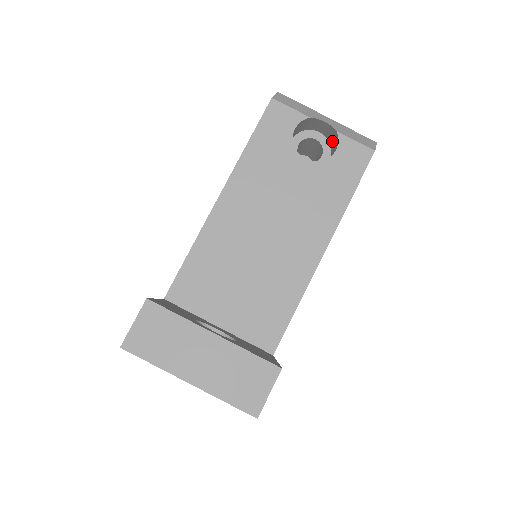
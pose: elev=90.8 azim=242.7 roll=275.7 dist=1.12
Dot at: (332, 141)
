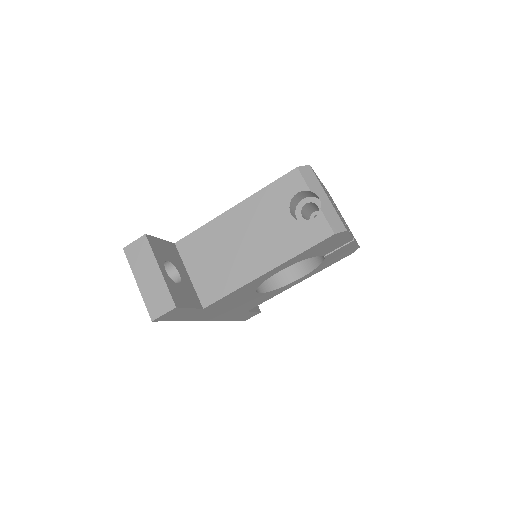
Dot at: occluded
